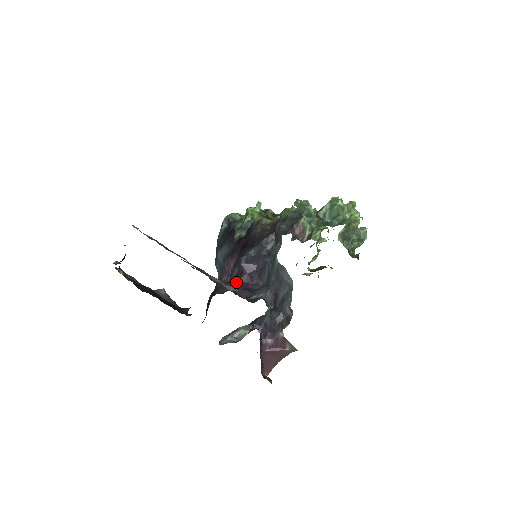
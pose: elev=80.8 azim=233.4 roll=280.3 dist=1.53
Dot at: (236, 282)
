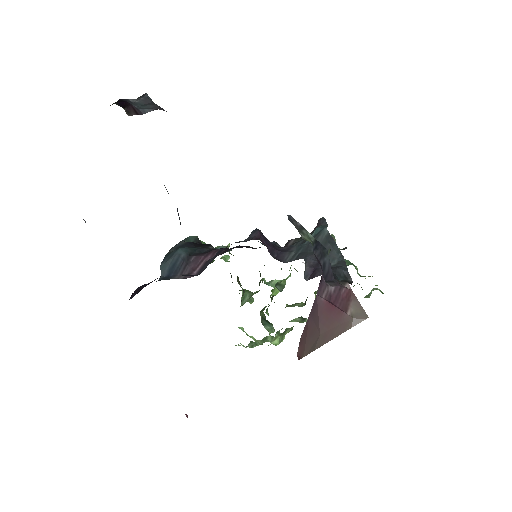
Dot at: occluded
